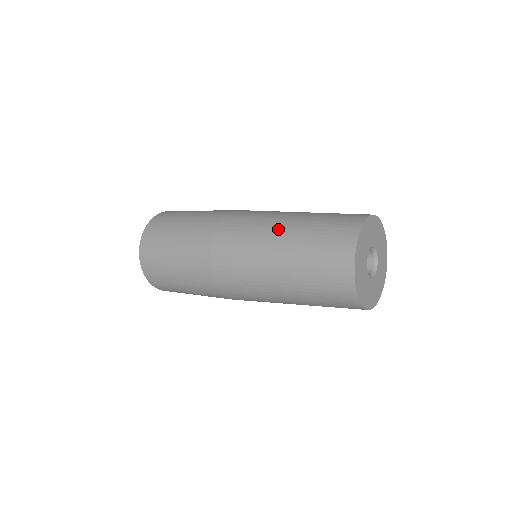
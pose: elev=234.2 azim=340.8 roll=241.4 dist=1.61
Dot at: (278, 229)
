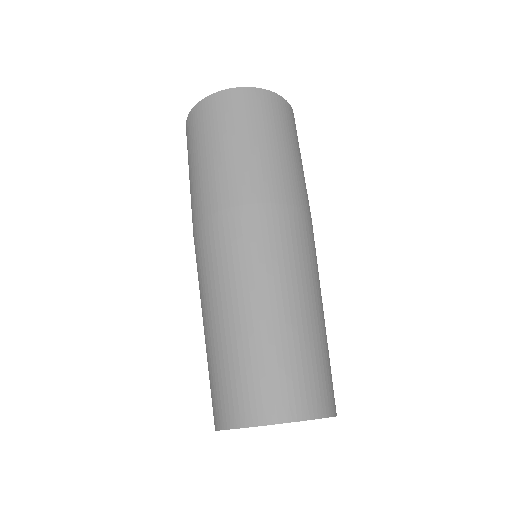
Dot at: occluded
